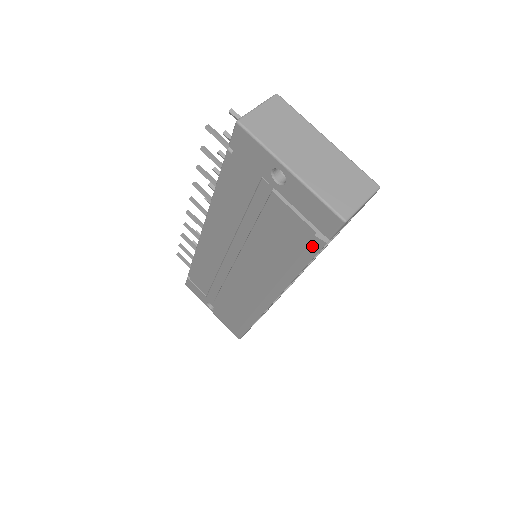
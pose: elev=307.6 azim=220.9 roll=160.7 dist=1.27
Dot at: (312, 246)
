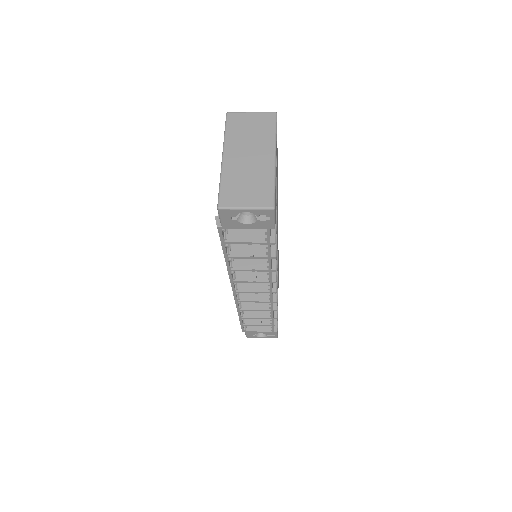
Dot at: occluded
